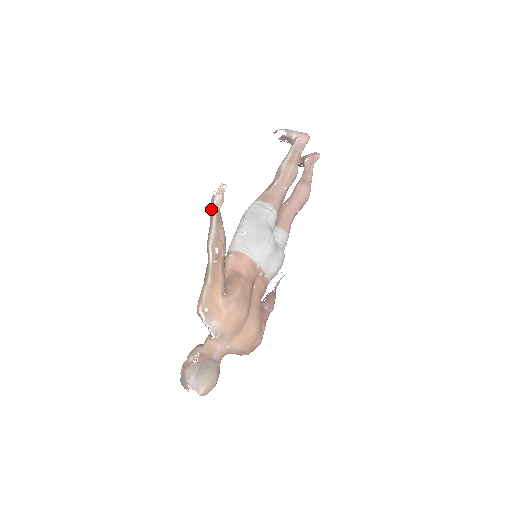
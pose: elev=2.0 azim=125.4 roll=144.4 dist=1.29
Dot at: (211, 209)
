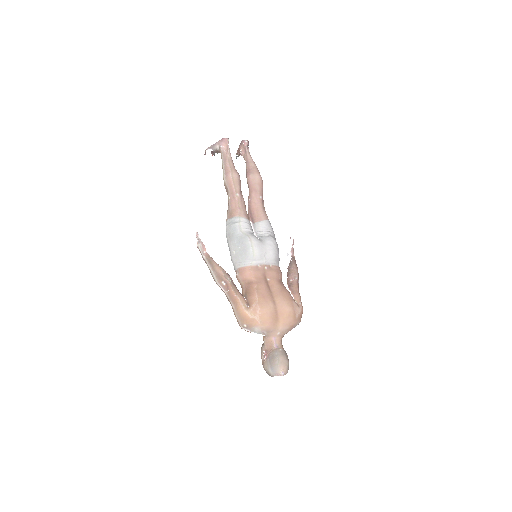
Dot at: (202, 257)
